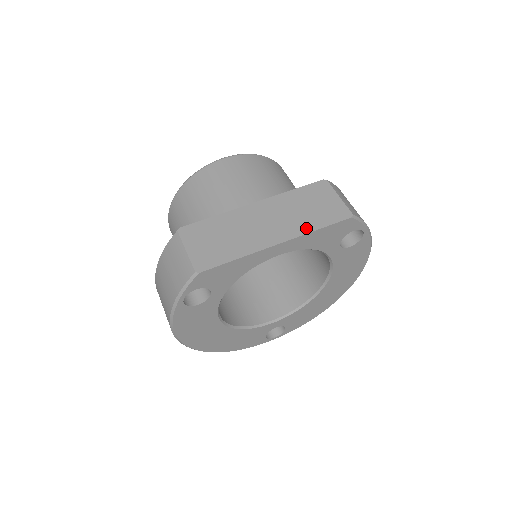
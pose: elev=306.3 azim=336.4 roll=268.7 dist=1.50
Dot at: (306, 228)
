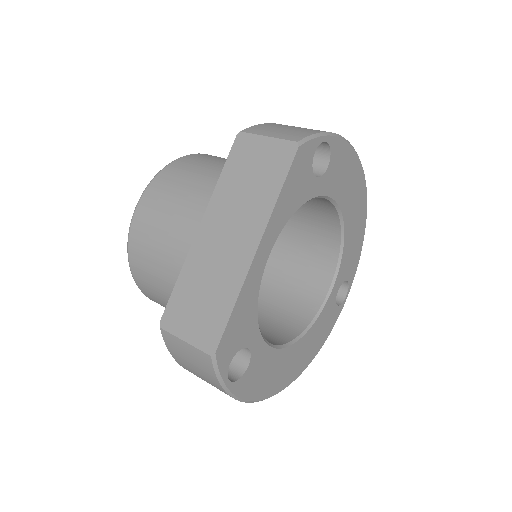
Dot at: (267, 205)
